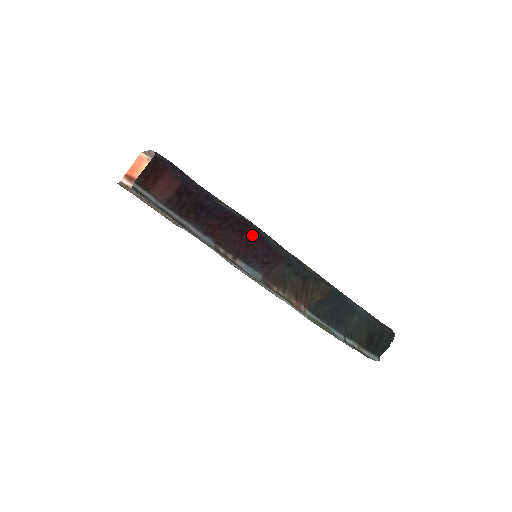
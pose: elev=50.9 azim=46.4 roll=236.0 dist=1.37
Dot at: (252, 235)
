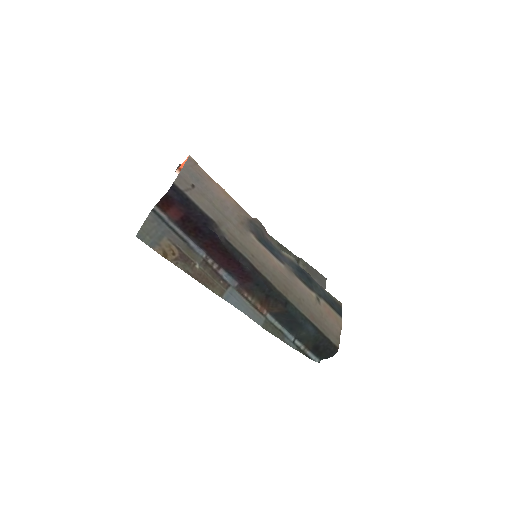
Dot at: (231, 259)
